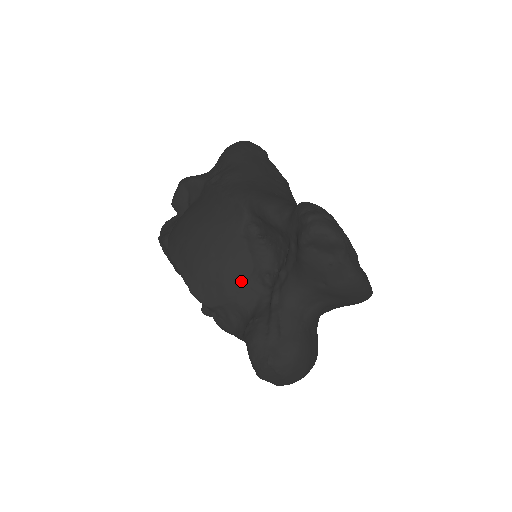
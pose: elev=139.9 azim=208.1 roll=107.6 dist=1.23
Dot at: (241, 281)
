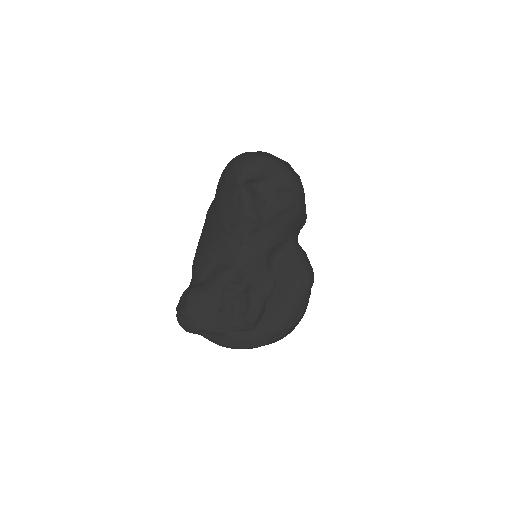
Dot at: occluded
